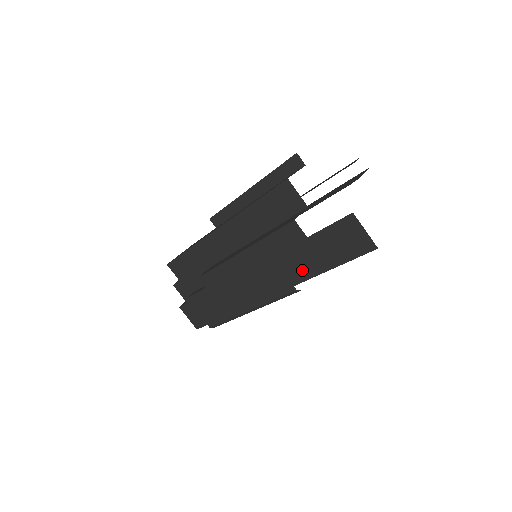
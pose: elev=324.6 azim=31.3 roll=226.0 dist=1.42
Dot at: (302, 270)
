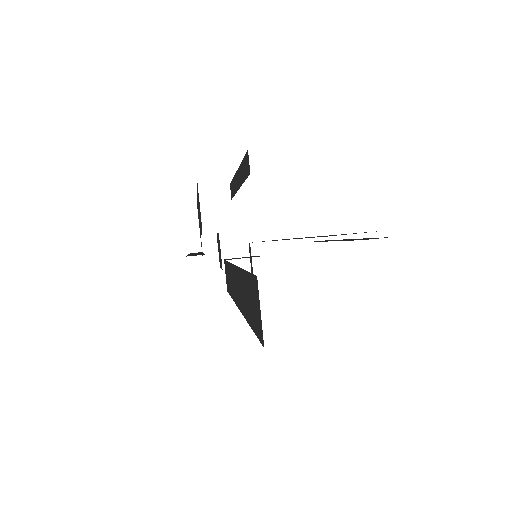
Dot at: occluded
